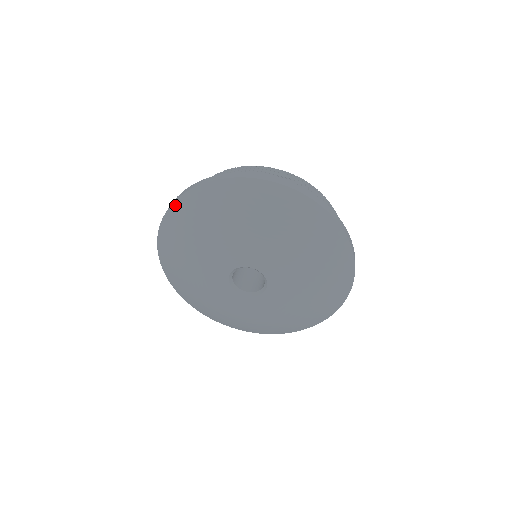
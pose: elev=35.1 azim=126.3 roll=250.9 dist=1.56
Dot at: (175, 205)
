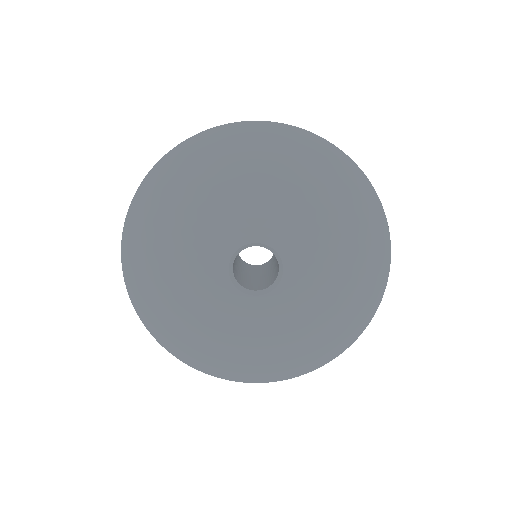
Dot at: (231, 127)
